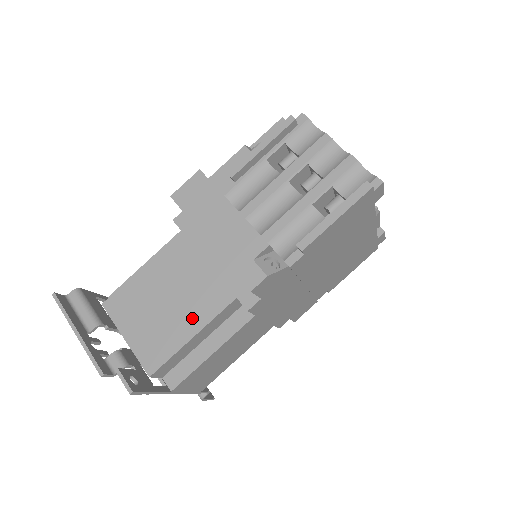
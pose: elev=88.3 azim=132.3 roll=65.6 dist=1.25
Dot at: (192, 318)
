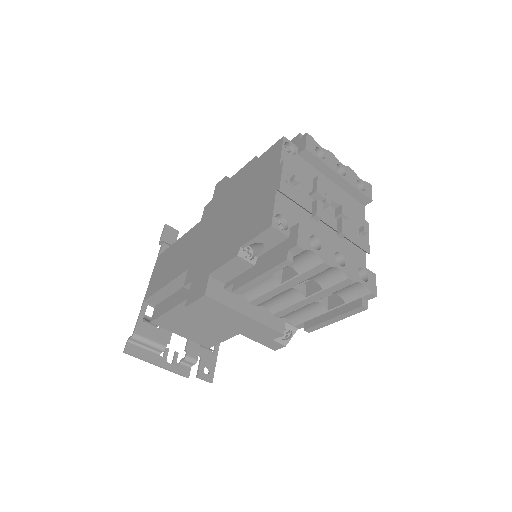
Dot at: (227, 331)
